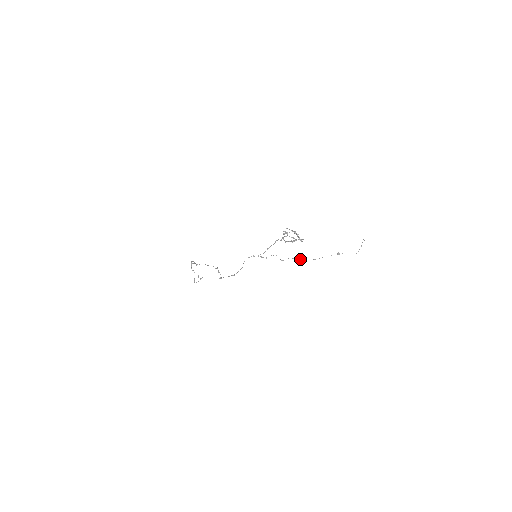
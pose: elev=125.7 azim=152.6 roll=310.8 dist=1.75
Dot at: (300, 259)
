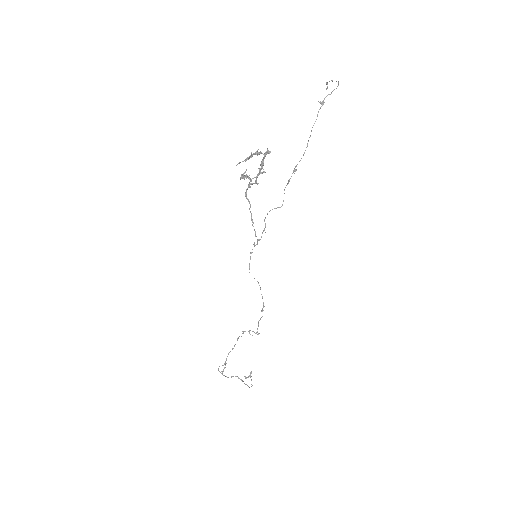
Dot at: (294, 169)
